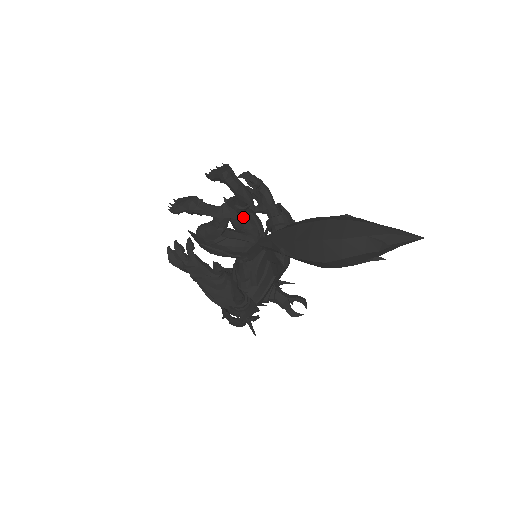
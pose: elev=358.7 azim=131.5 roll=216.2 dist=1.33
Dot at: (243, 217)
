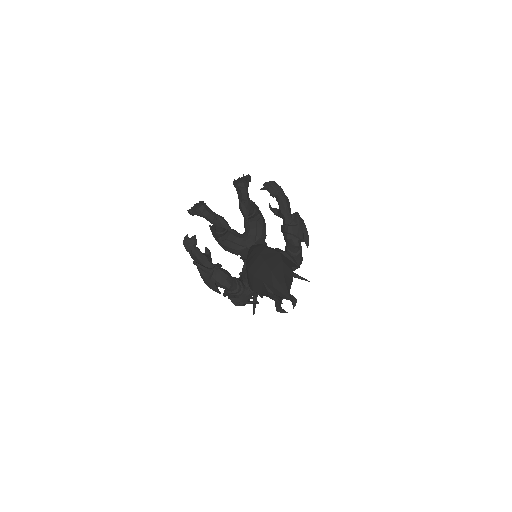
Dot at: (248, 223)
